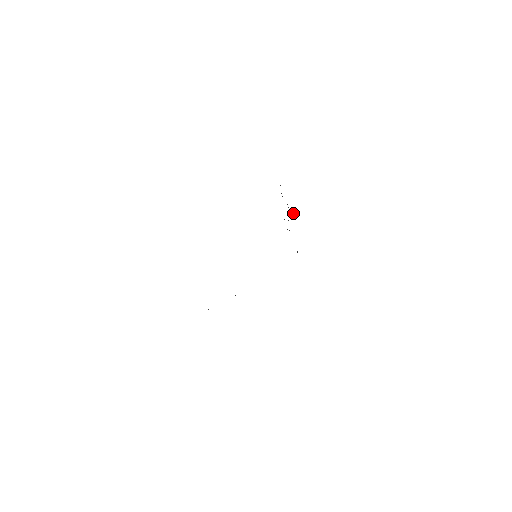
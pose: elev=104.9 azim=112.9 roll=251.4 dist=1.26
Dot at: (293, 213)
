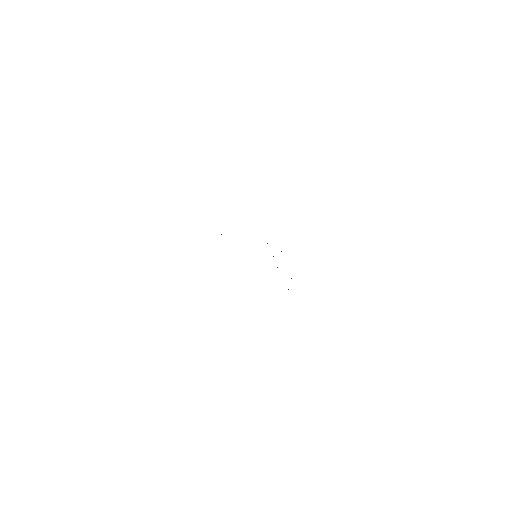
Dot at: occluded
